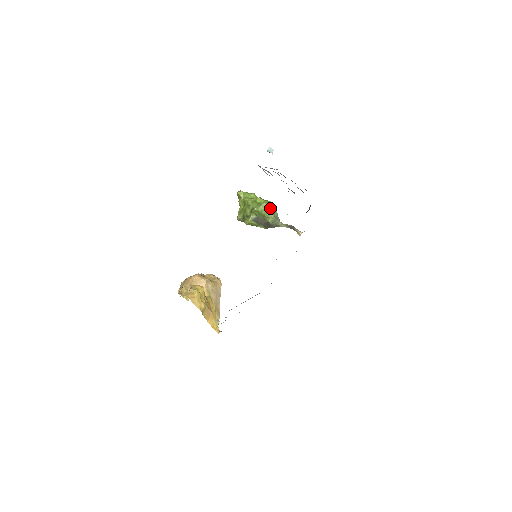
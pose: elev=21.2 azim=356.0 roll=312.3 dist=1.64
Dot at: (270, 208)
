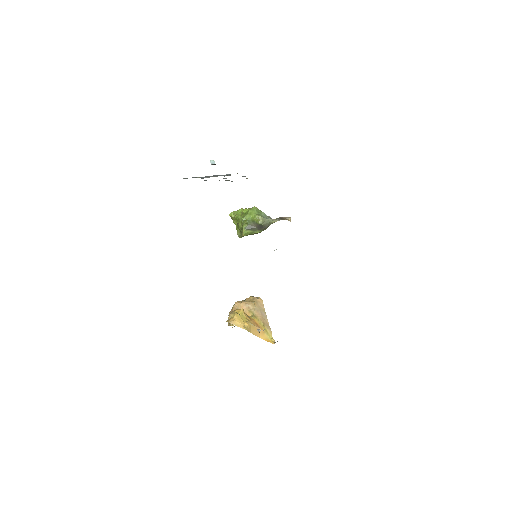
Dot at: (255, 212)
